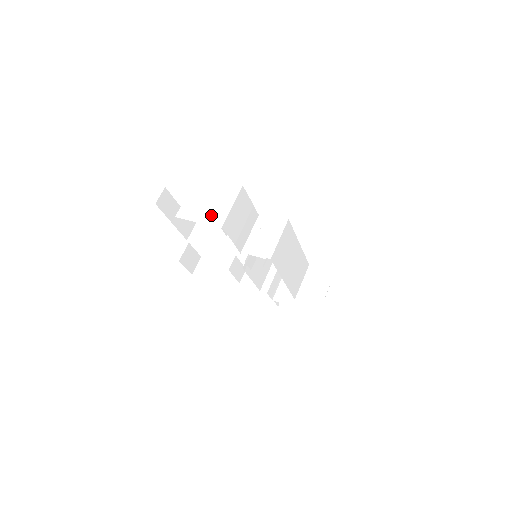
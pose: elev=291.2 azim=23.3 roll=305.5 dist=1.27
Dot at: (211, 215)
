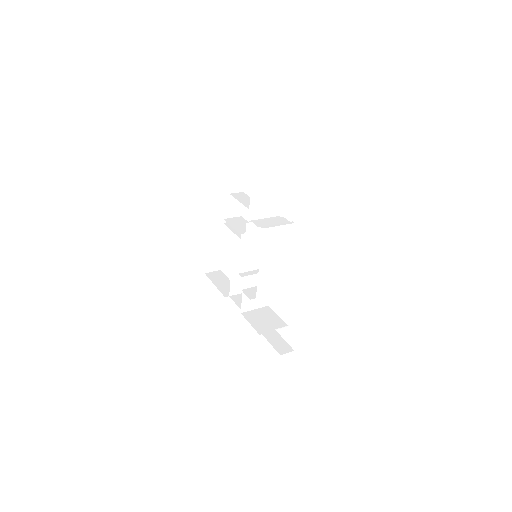
Dot at: occluded
